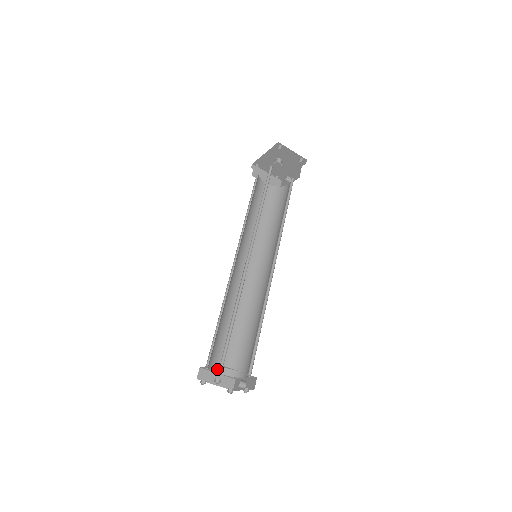
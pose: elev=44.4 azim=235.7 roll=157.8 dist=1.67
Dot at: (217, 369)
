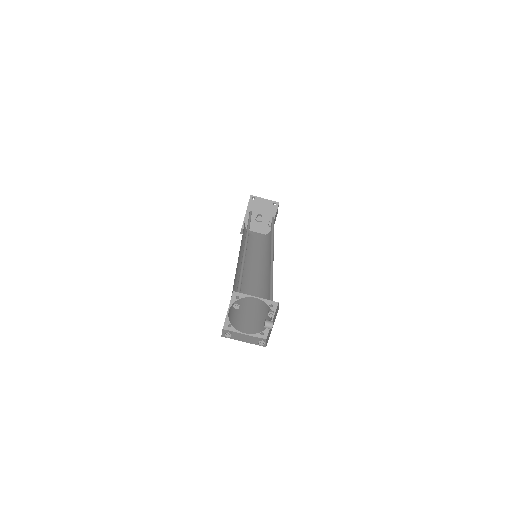
Dot at: (242, 330)
